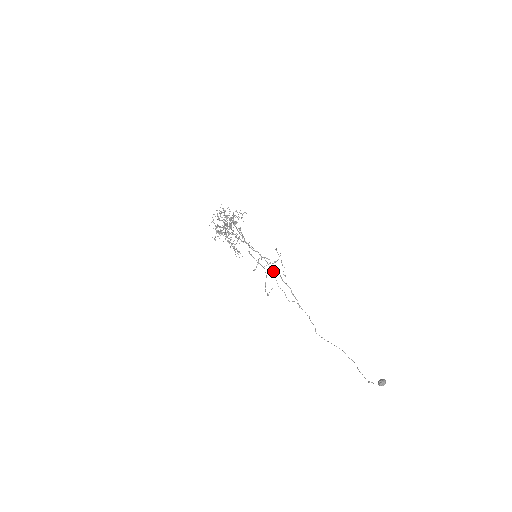
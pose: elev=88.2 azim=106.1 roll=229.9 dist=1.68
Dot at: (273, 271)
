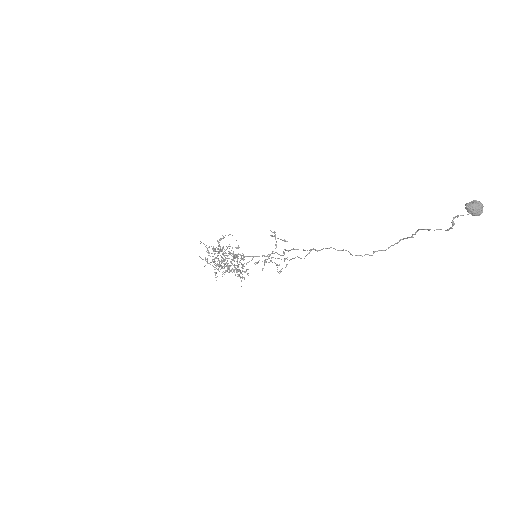
Dot at: (285, 258)
